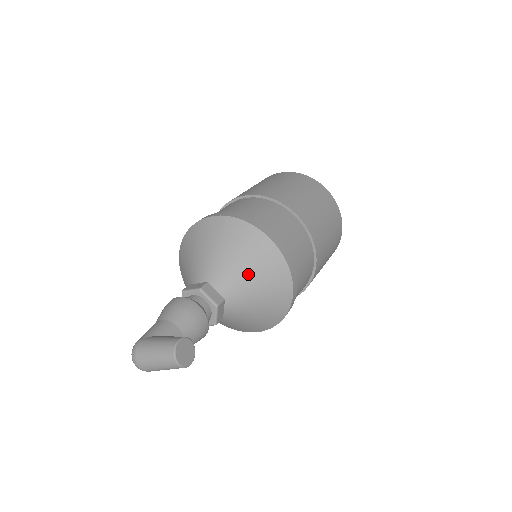
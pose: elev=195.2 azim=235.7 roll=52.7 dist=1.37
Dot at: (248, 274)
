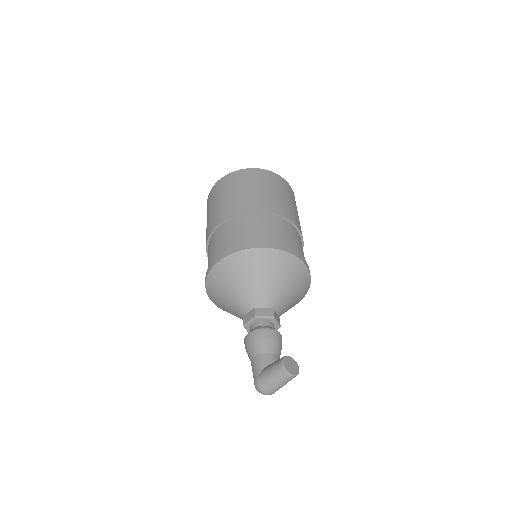
Dot at: (273, 281)
